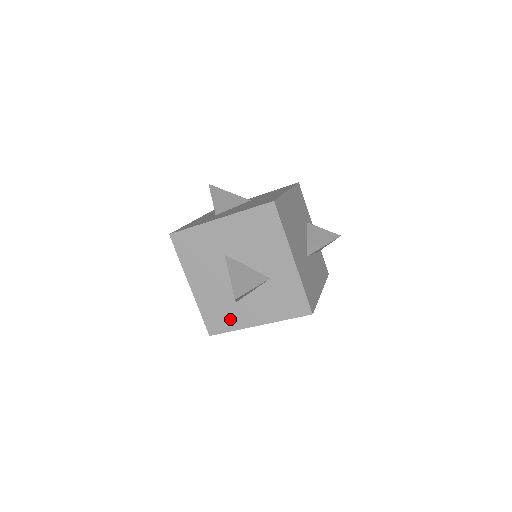
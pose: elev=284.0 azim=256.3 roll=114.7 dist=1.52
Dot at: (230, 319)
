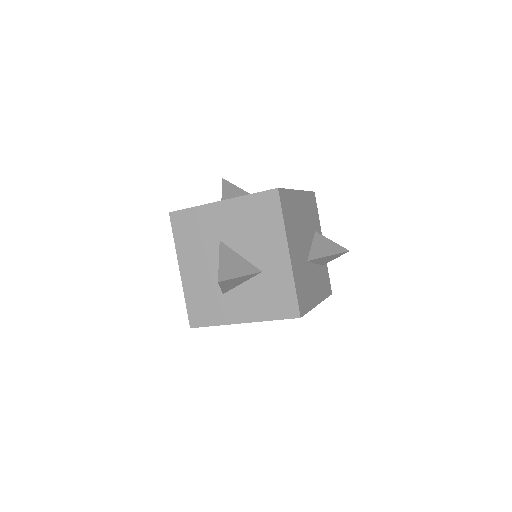
Dot at: (214, 312)
